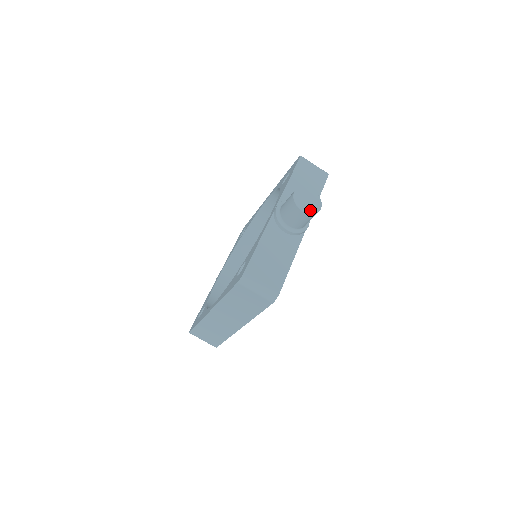
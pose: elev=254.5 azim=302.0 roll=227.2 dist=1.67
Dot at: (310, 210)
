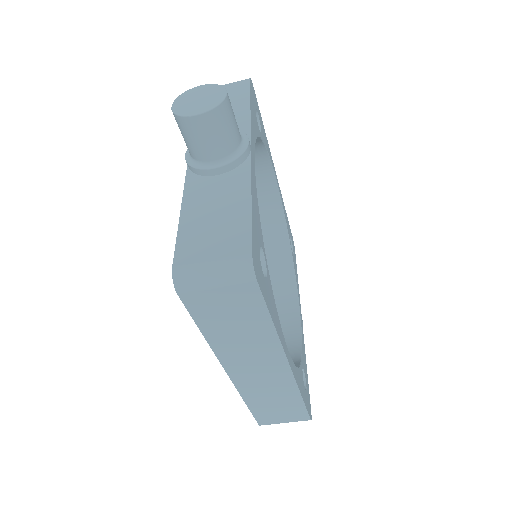
Dot at: (208, 106)
